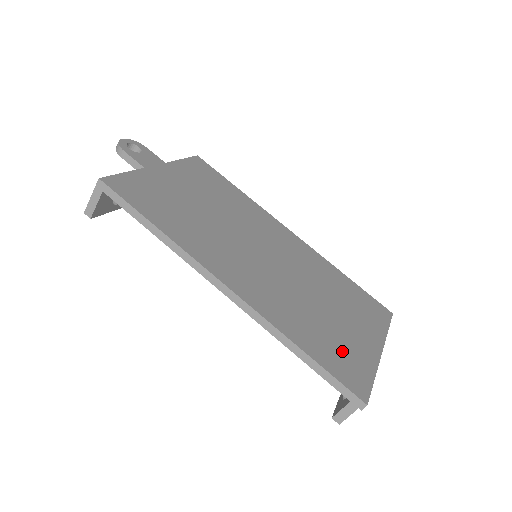
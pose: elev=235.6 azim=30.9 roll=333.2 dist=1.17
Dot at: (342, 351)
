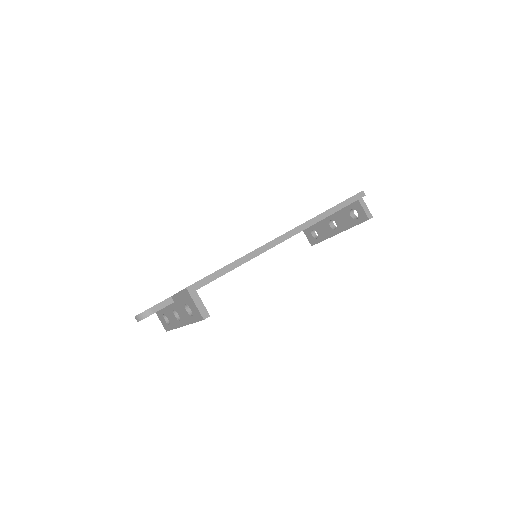
Dot at: occluded
